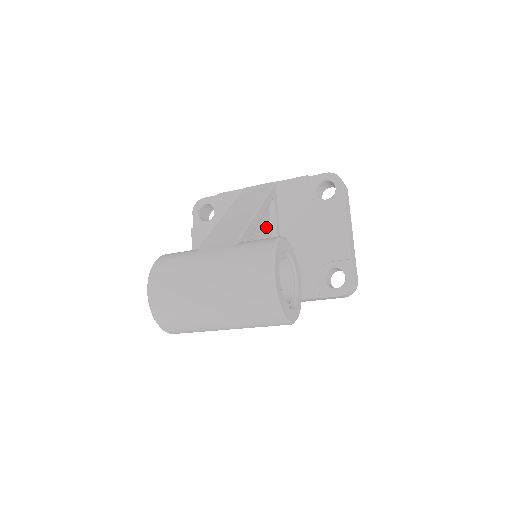
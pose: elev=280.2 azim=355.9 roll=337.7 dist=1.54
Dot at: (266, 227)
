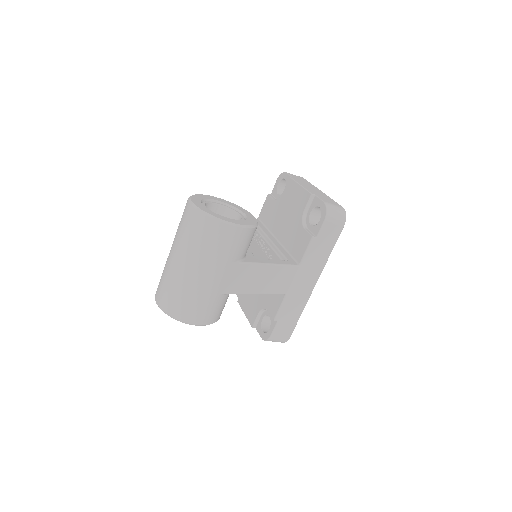
Dot at: occluded
